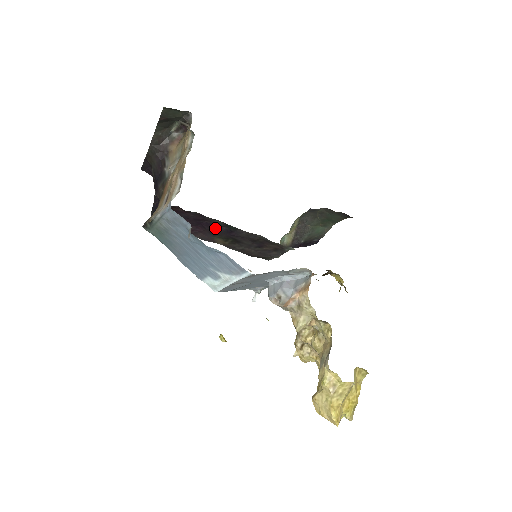
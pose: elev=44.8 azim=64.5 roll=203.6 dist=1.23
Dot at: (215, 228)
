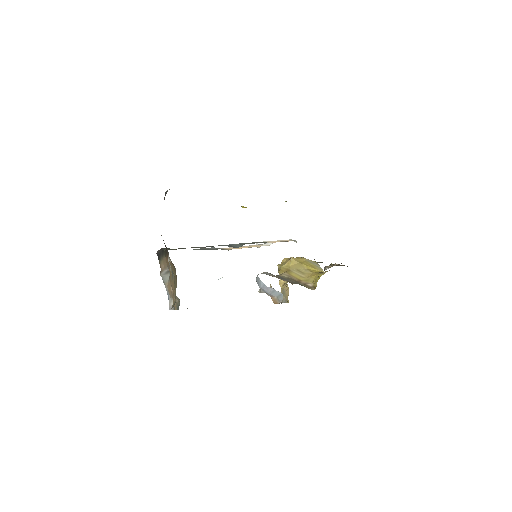
Dot at: occluded
